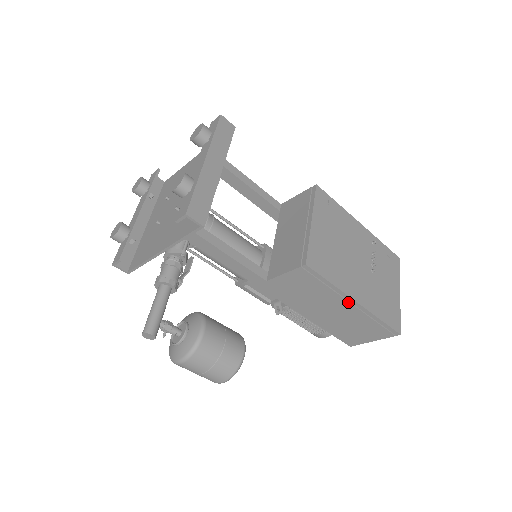
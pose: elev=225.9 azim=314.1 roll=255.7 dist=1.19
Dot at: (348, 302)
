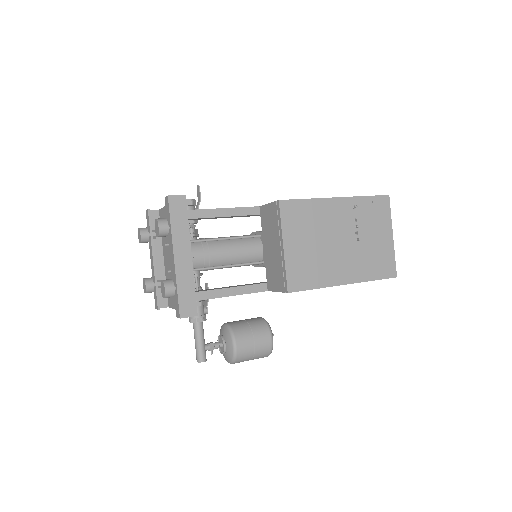
Dot at: occluded
